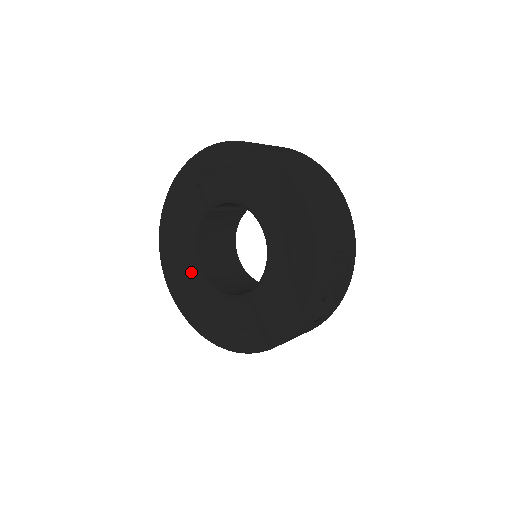
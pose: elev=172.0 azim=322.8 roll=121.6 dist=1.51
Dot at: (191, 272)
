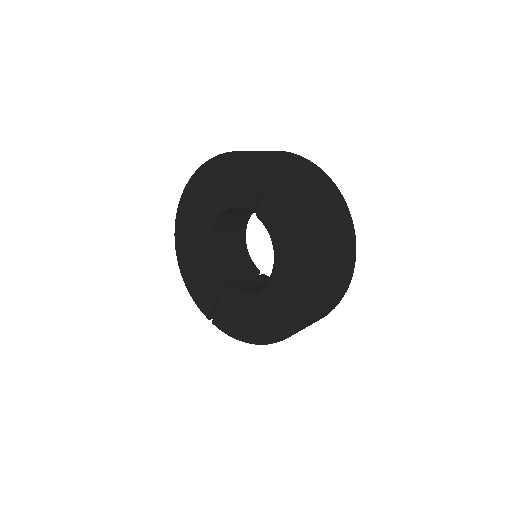
Dot at: (203, 221)
